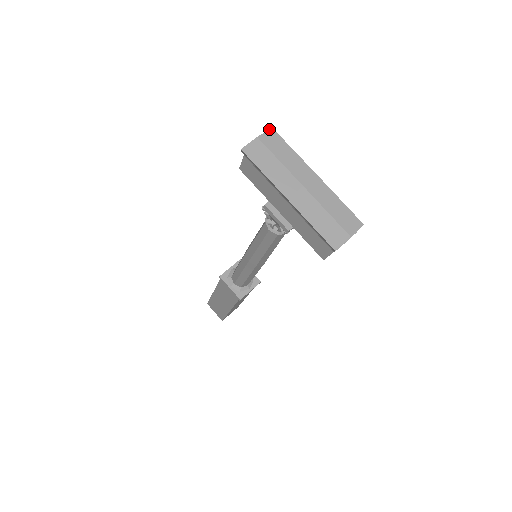
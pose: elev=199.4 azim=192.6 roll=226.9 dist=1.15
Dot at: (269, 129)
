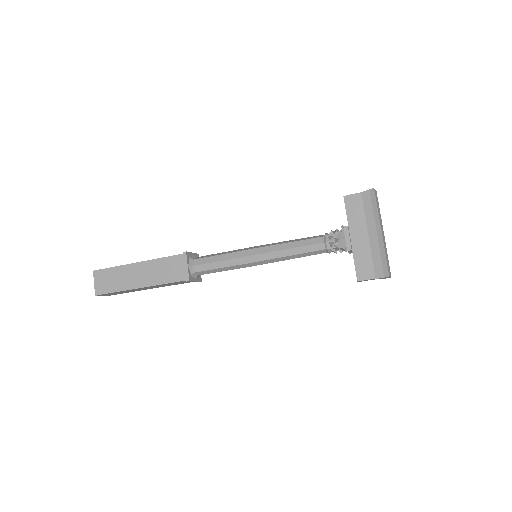
Dot at: occluded
